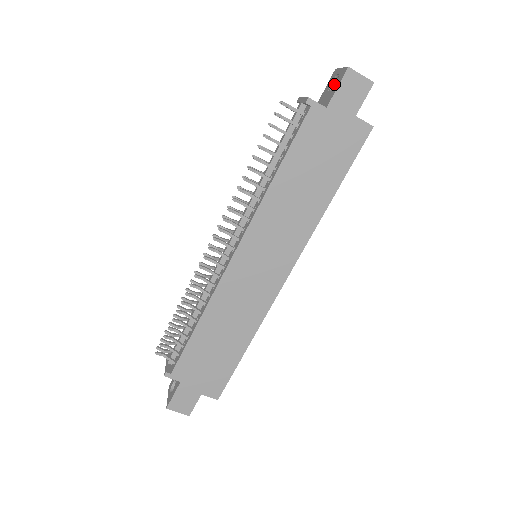
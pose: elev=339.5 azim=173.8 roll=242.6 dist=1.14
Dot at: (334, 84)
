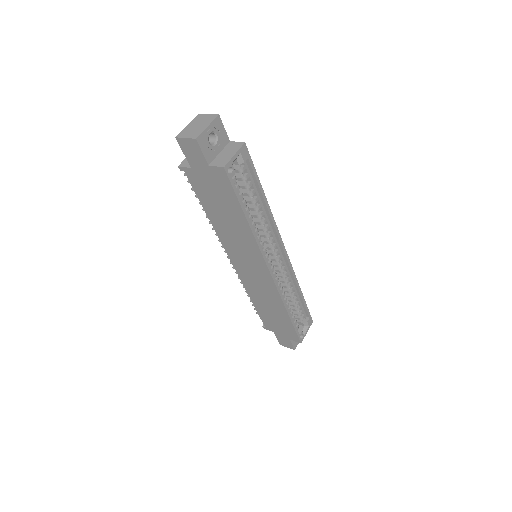
Dot at: occluded
